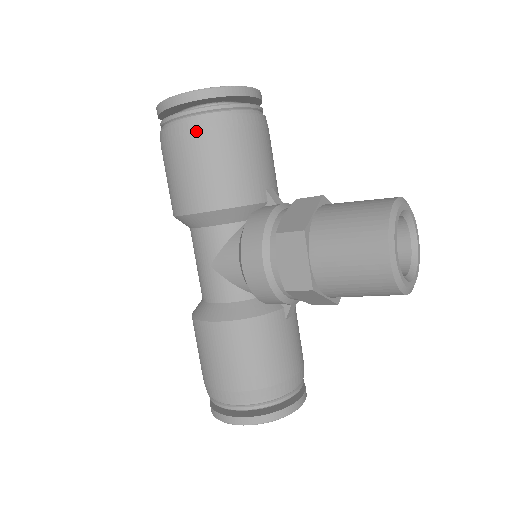
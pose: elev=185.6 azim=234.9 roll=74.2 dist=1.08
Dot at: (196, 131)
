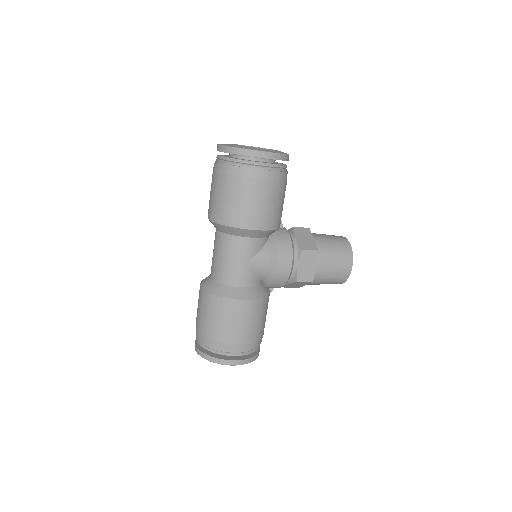
Dot at: (275, 179)
